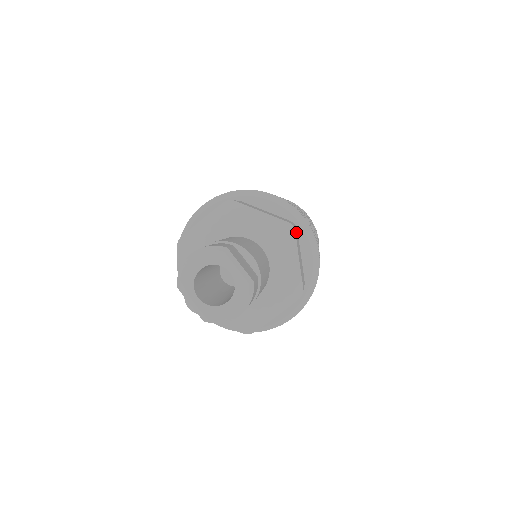
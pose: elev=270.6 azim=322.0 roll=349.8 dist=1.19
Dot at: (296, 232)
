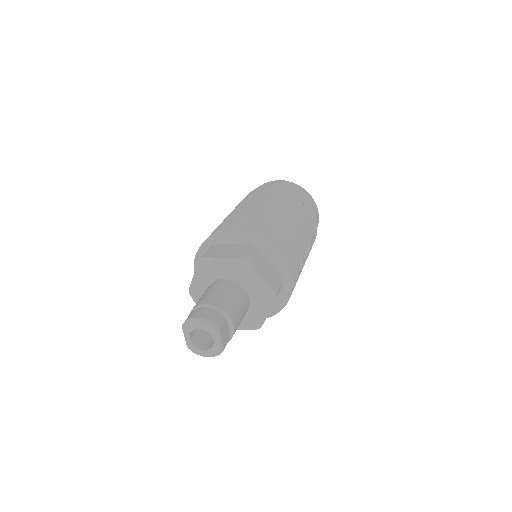
Dot at: occluded
